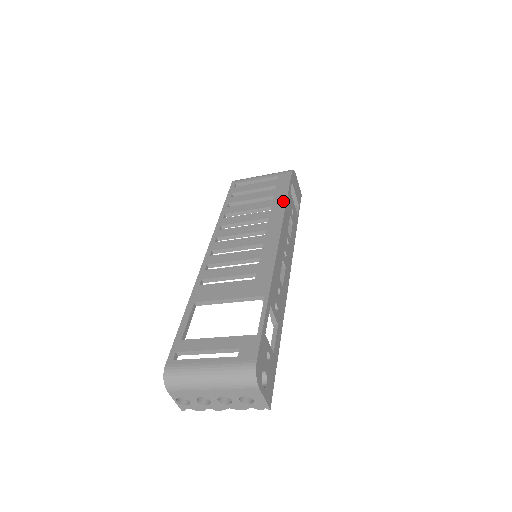
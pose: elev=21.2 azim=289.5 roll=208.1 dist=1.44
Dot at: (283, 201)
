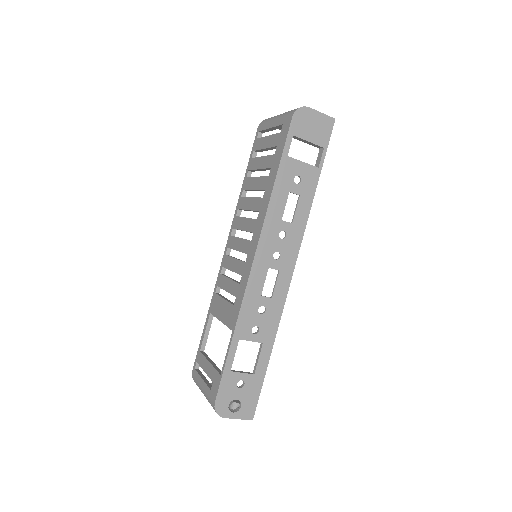
Dot at: (272, 183)
